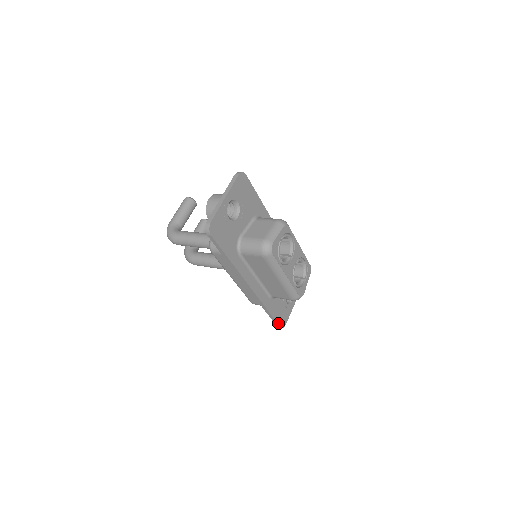
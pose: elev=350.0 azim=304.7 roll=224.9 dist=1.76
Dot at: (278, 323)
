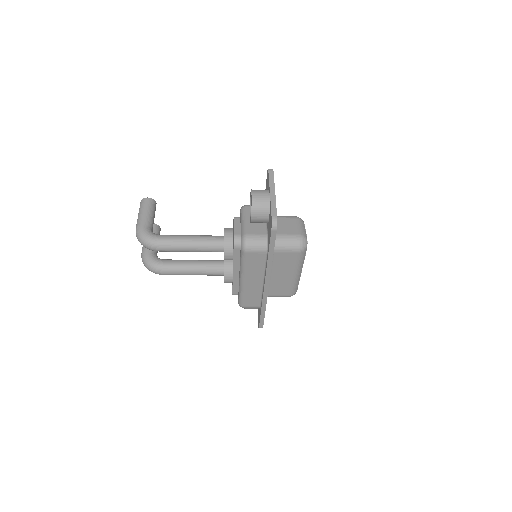
Dot at: (263, 323)
